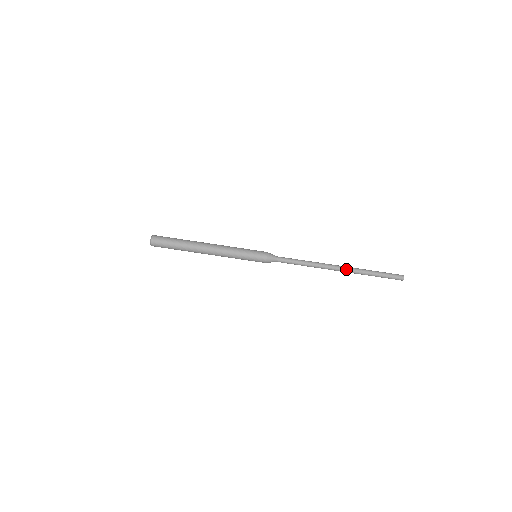
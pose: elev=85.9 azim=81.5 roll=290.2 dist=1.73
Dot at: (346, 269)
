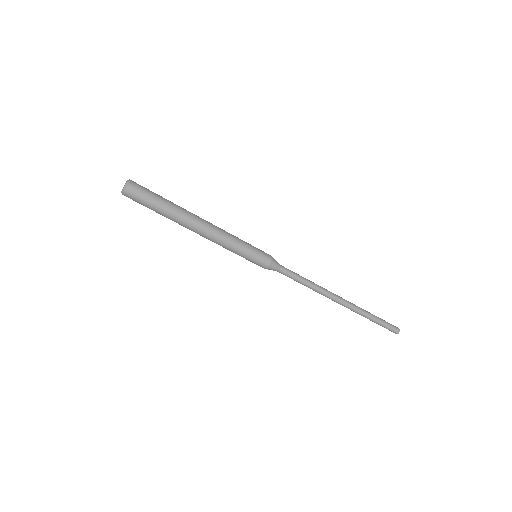
Dot at: (349, 305)
